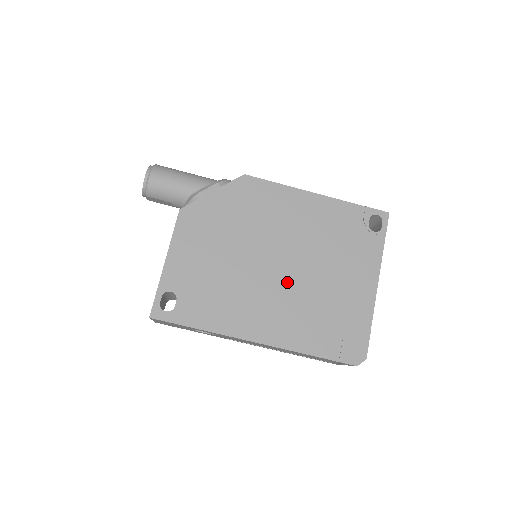
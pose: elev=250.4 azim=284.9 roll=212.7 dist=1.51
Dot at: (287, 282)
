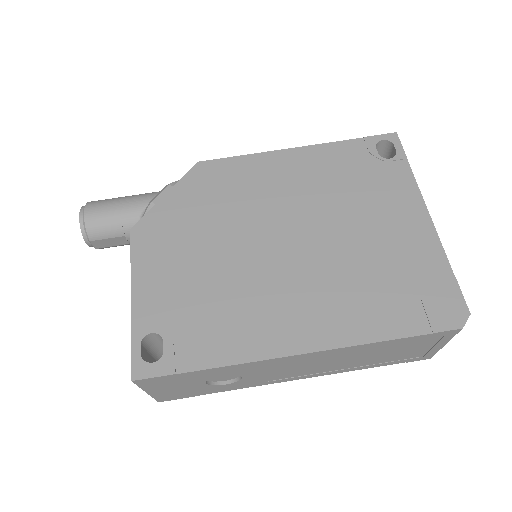
Dot at: (307, 259)
